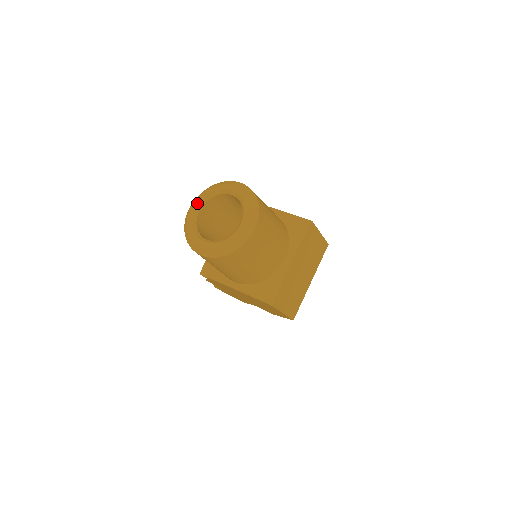
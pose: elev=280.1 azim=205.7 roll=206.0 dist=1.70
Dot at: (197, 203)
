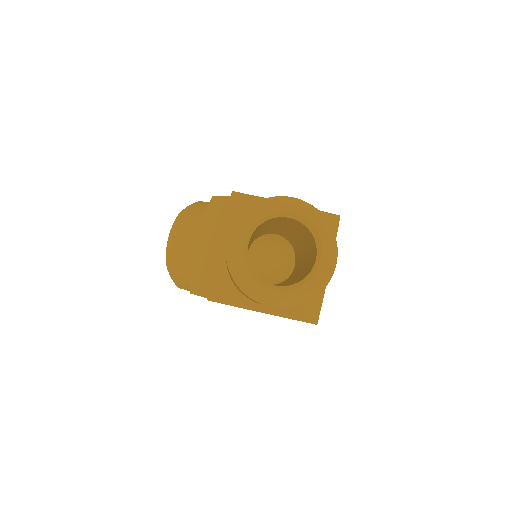
Dot at: (244, 235)
